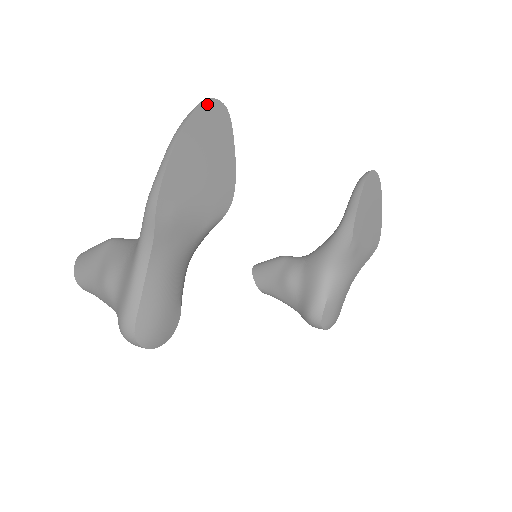
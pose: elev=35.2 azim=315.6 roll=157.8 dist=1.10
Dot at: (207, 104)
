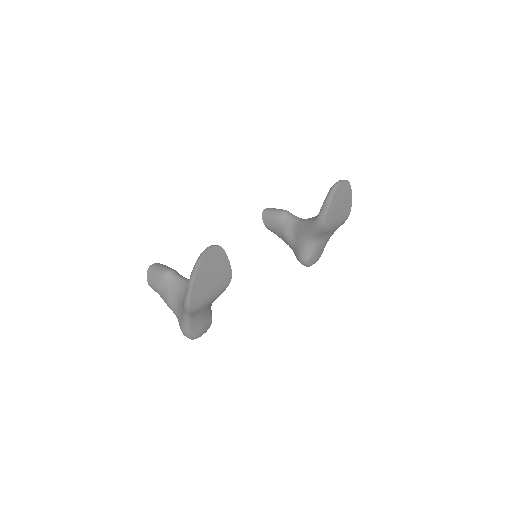
Dot at: (207, 254)
